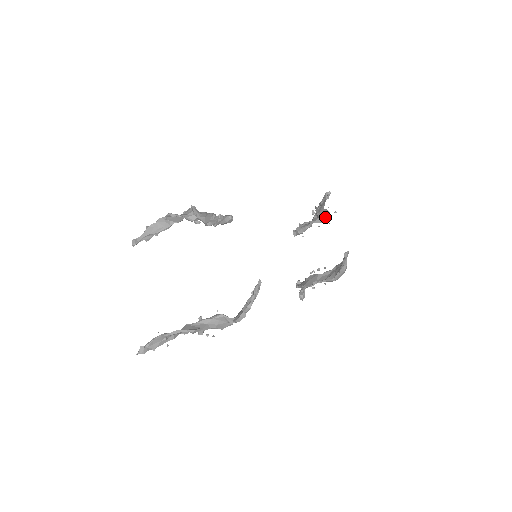
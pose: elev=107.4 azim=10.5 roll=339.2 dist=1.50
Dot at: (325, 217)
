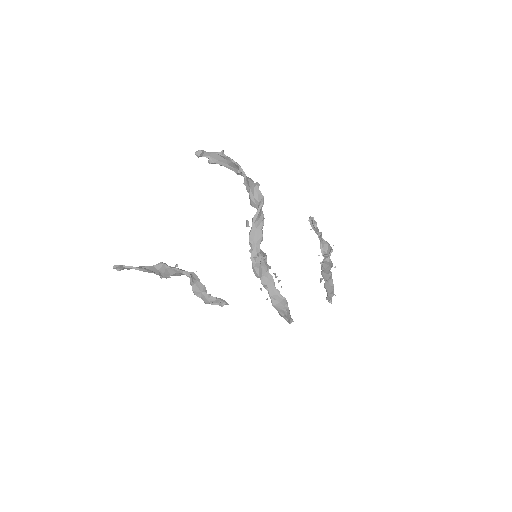
Dot at: occluded
